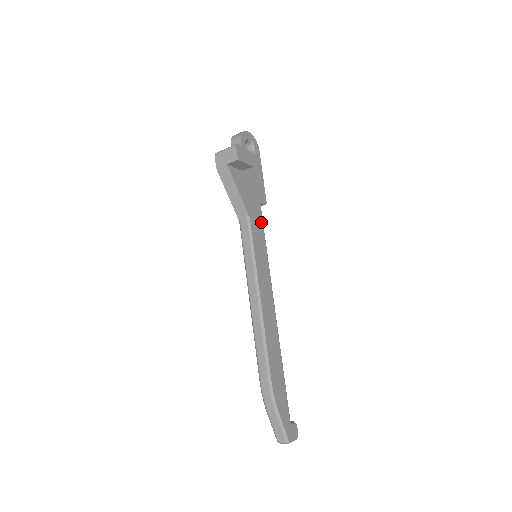
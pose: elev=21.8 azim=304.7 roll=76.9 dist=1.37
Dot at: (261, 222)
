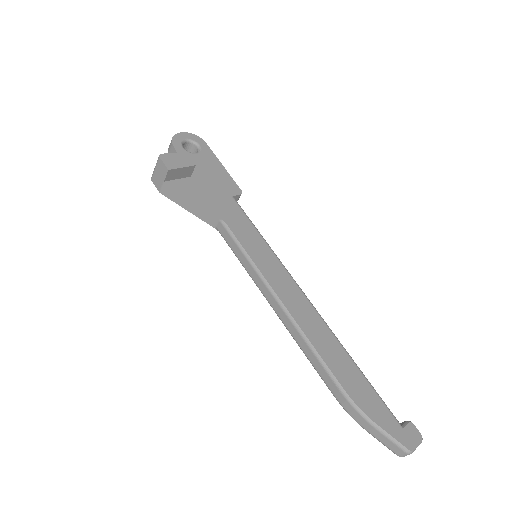
Dot at: (243, 216)
